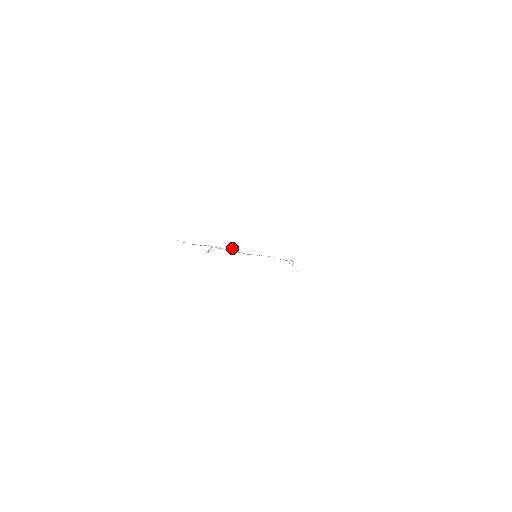
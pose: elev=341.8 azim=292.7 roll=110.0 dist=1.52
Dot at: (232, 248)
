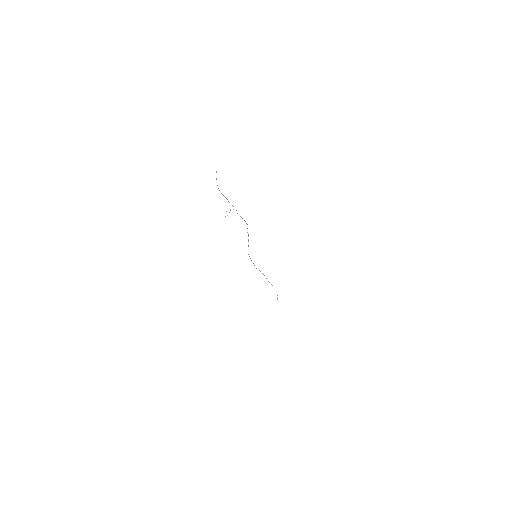
Dot at: occluded
